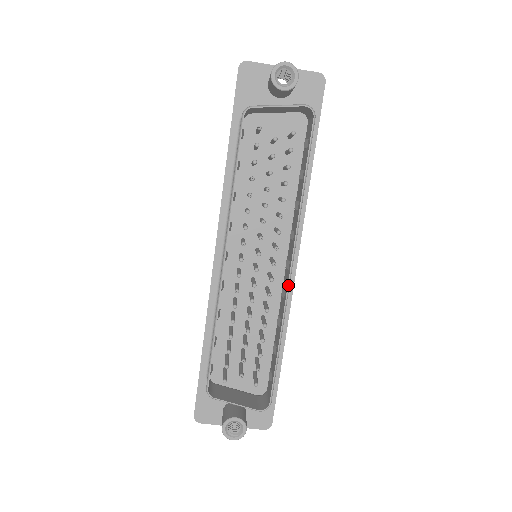
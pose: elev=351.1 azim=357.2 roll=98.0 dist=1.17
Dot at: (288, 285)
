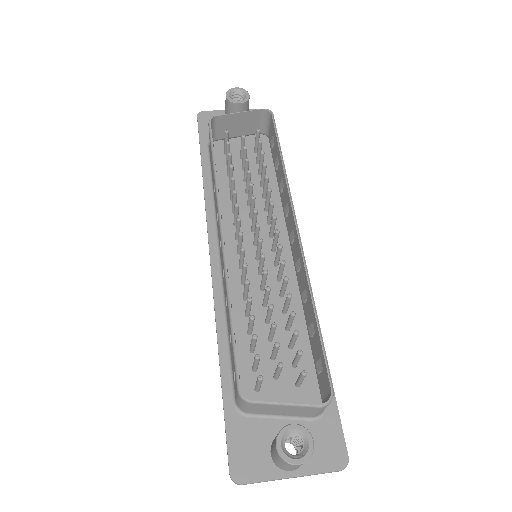
Dot at: (300, 243)
